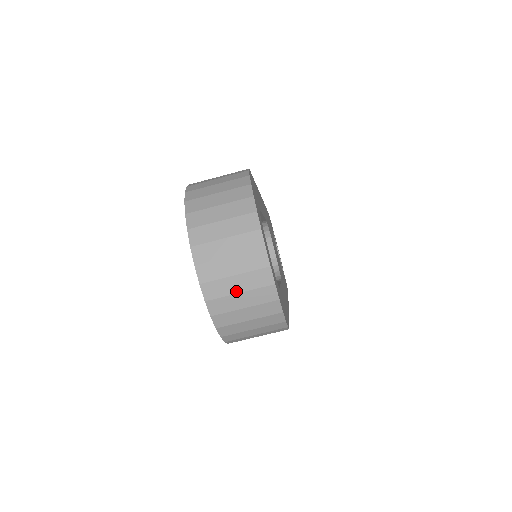
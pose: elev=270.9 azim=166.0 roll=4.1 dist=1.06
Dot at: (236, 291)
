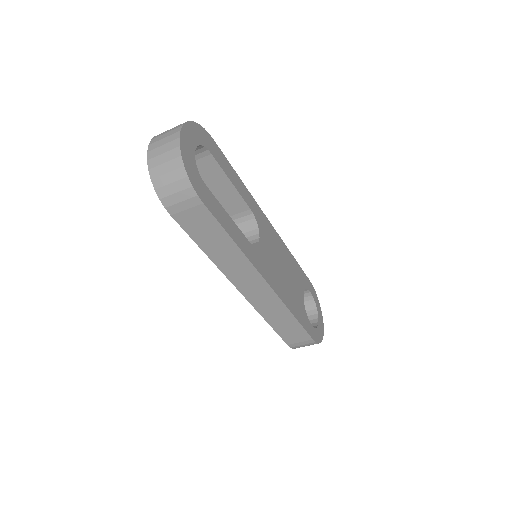
Dot at: (162, 153)
